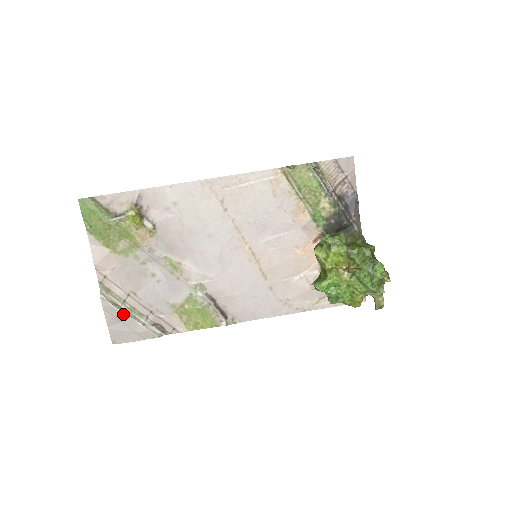
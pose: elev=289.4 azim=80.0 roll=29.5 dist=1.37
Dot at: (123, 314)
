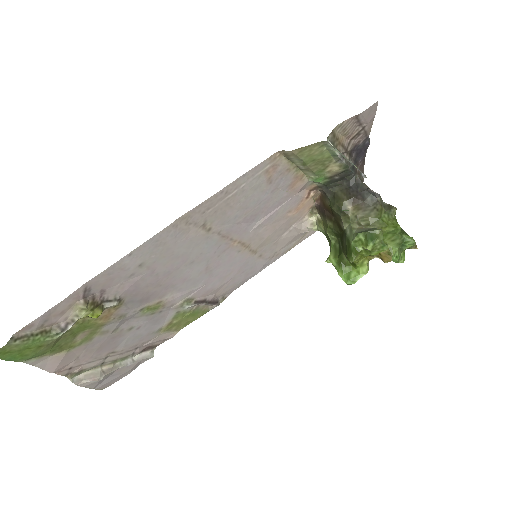
Dot at: (109, 374)
